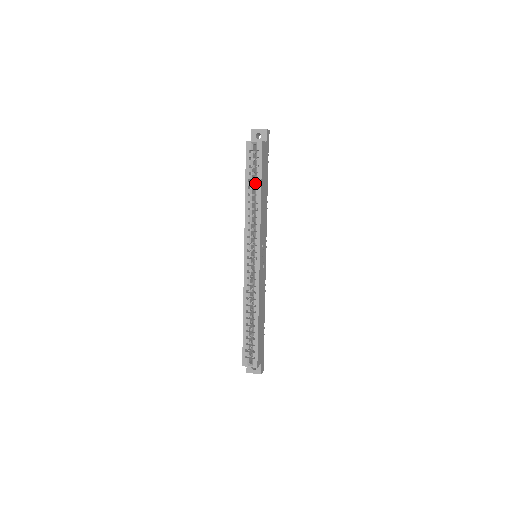
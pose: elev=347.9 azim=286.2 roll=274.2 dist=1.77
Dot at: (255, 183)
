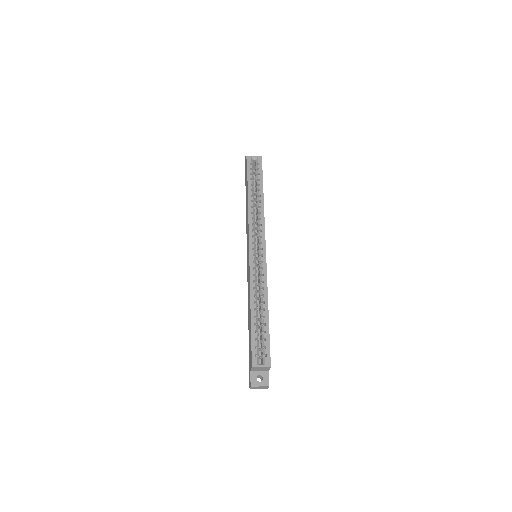
Dot at: (257, 187)
